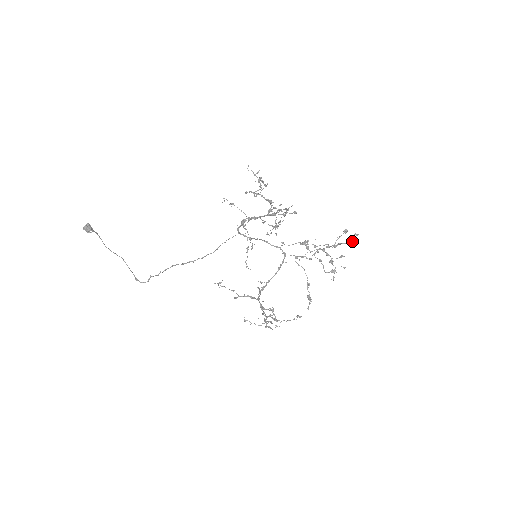
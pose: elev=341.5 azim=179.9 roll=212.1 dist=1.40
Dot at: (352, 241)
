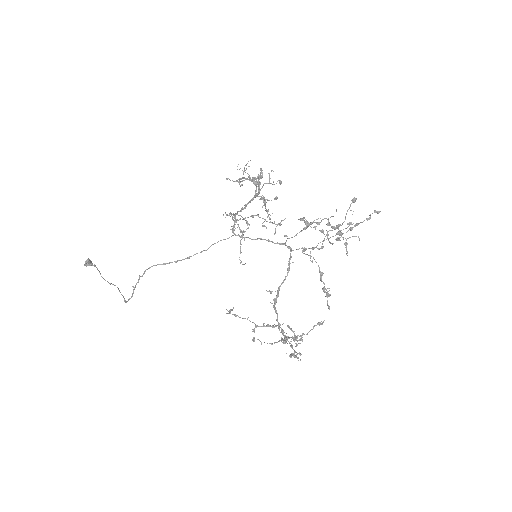
Dot at: (370, 216)
